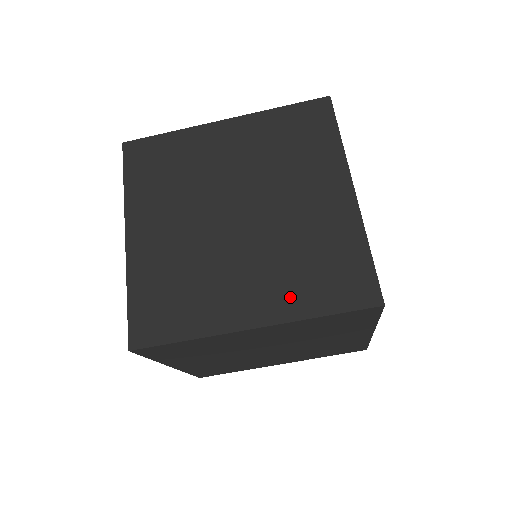
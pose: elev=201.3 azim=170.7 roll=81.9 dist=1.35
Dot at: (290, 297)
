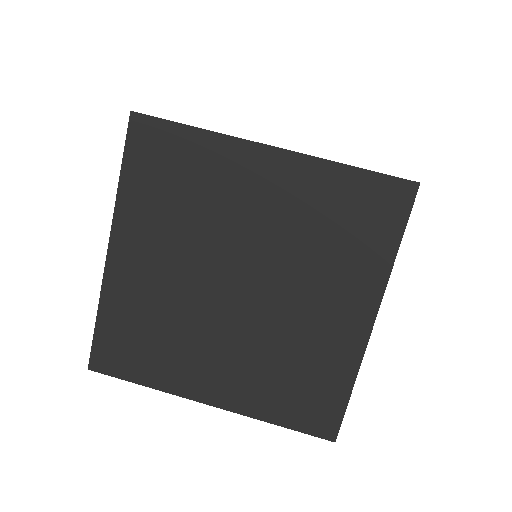
Dot at: (255, 395)
